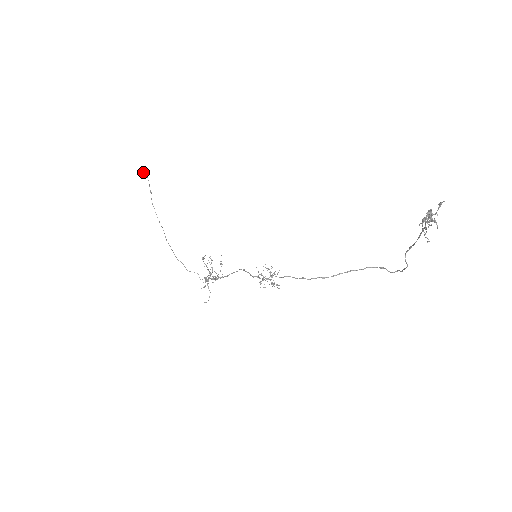
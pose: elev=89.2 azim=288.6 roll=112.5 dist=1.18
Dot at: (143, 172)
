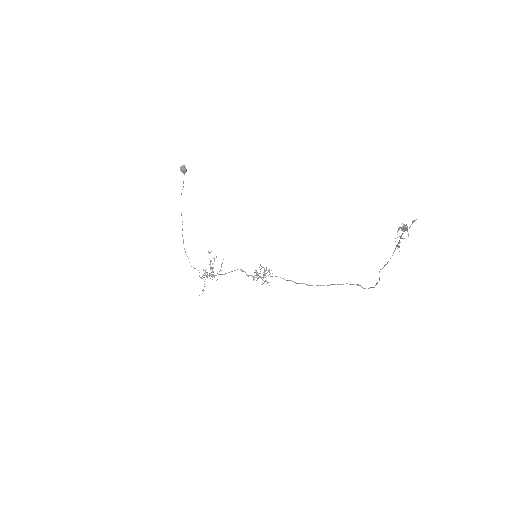
Dot at: (183, 168)
